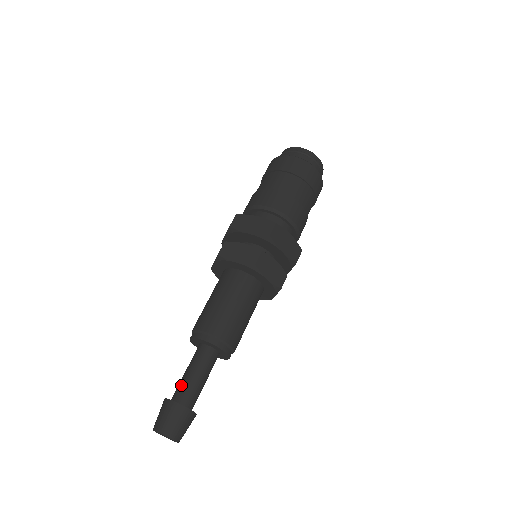
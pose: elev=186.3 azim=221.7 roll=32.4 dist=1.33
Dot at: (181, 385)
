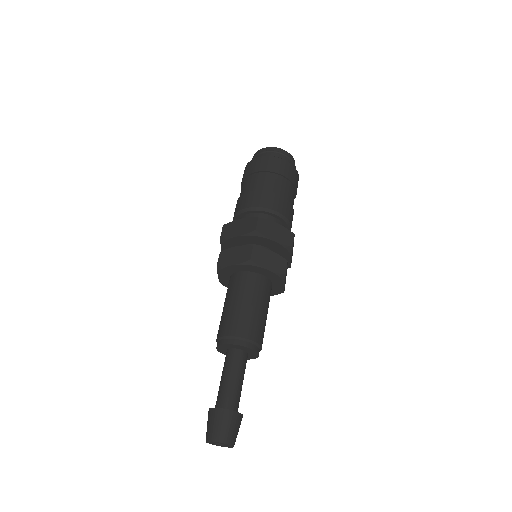
Dot at: (230, 393)
